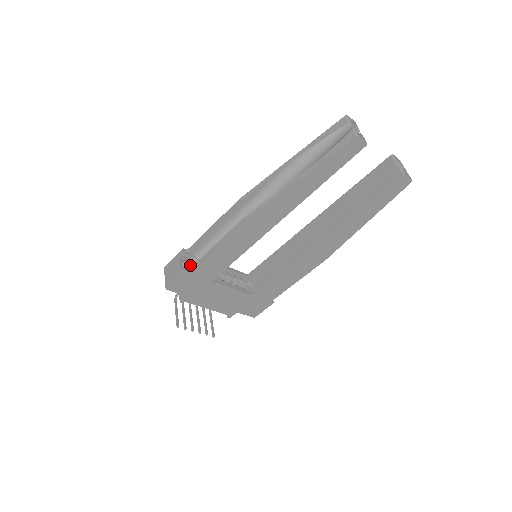
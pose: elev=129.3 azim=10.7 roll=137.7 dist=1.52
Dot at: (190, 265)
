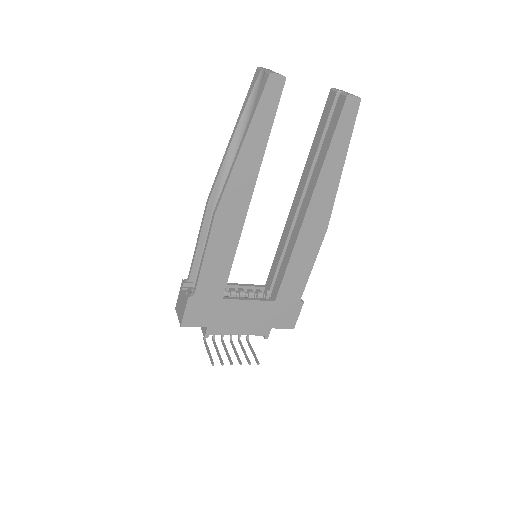
Dot at: occluded
